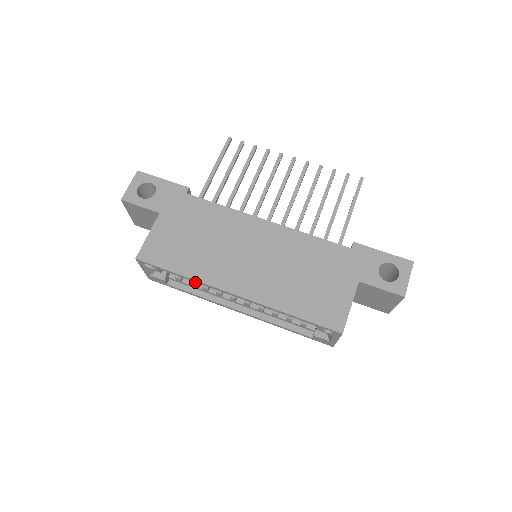
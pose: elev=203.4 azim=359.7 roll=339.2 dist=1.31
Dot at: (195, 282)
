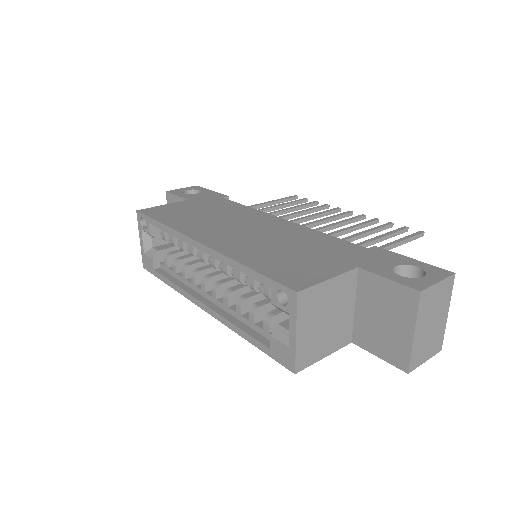
Dot at: (179, 266)
